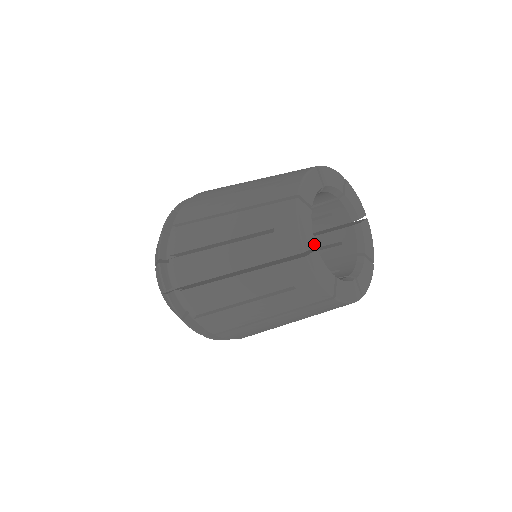
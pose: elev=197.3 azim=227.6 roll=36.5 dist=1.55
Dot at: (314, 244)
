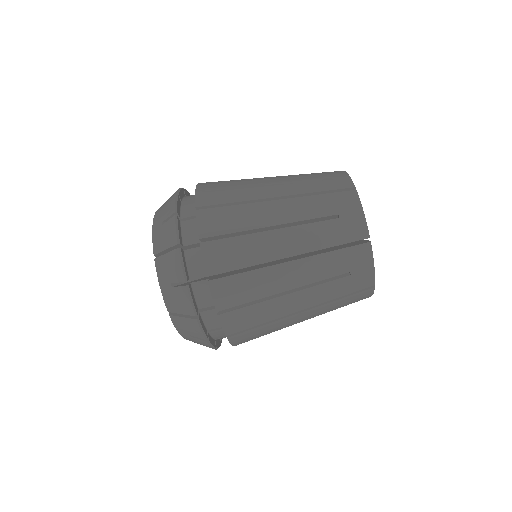
Dot at: occluded
